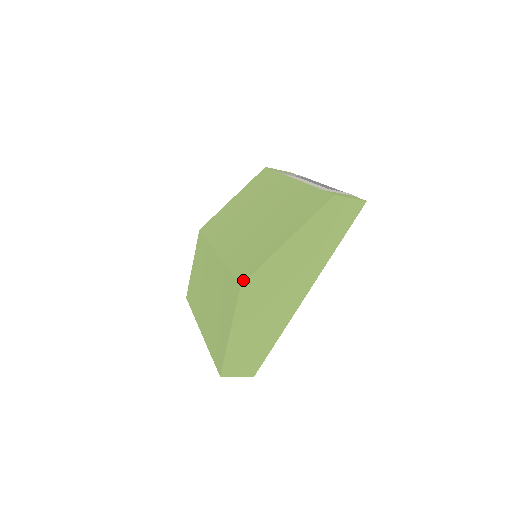
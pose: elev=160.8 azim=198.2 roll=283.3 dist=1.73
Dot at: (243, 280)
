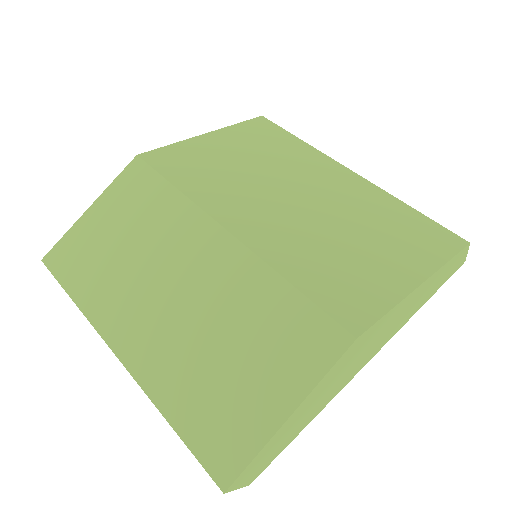
Dot at: (358, 330)
